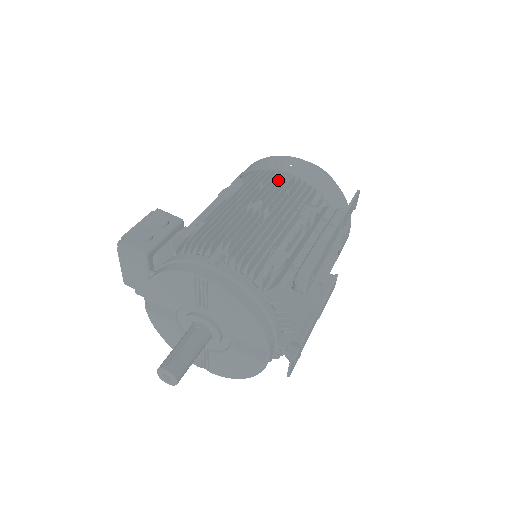
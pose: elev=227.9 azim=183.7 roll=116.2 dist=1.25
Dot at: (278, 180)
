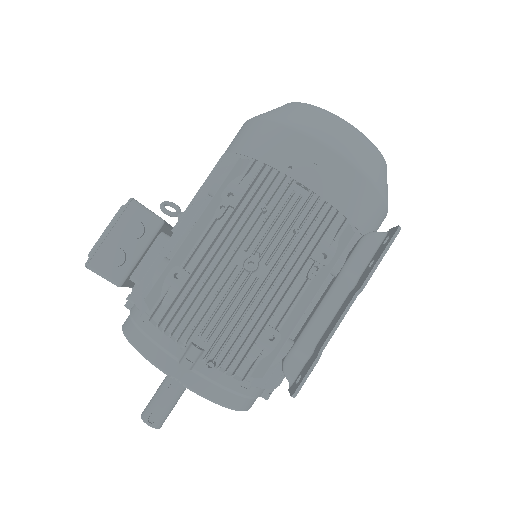
Dot at: (289, 199)
